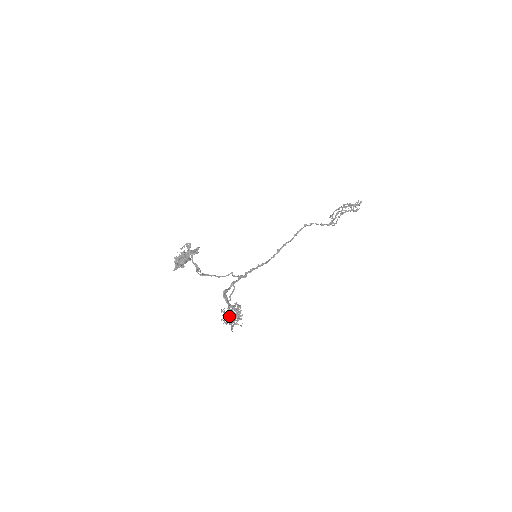
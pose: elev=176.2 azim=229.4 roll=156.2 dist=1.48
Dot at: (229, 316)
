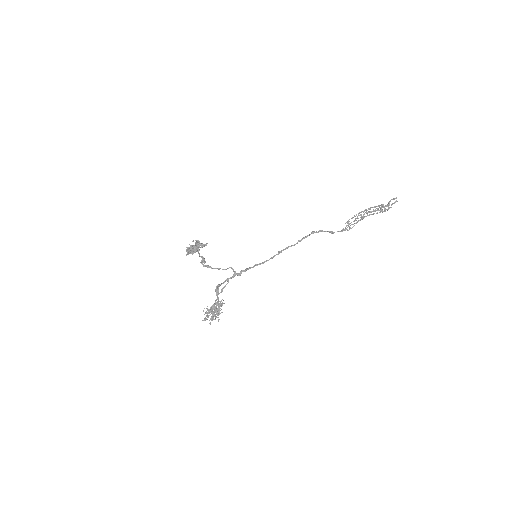
Dot at: (211, 312)
